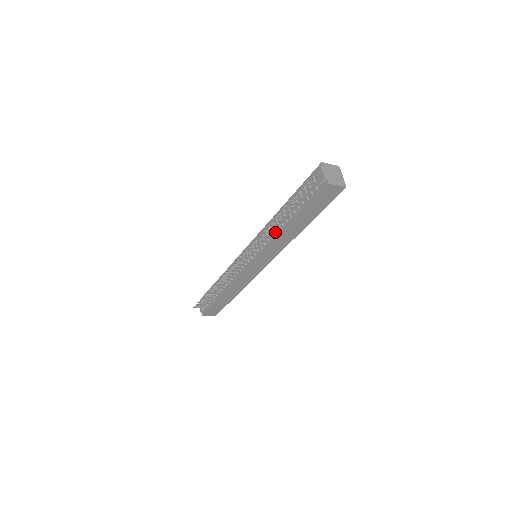
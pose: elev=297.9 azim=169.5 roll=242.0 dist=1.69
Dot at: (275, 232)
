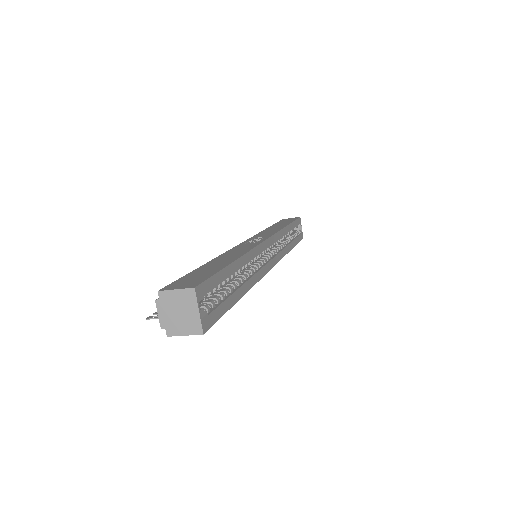
Dot at: occluded
